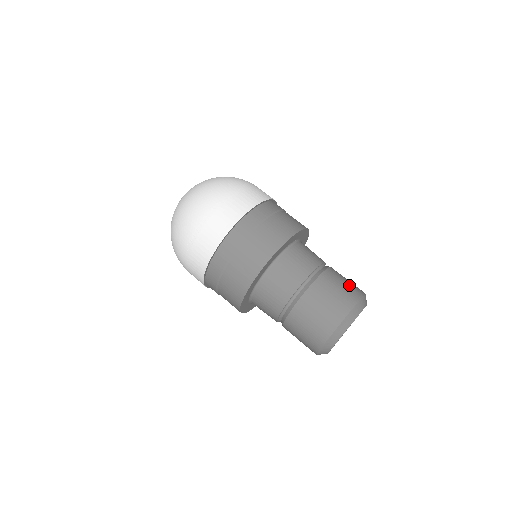
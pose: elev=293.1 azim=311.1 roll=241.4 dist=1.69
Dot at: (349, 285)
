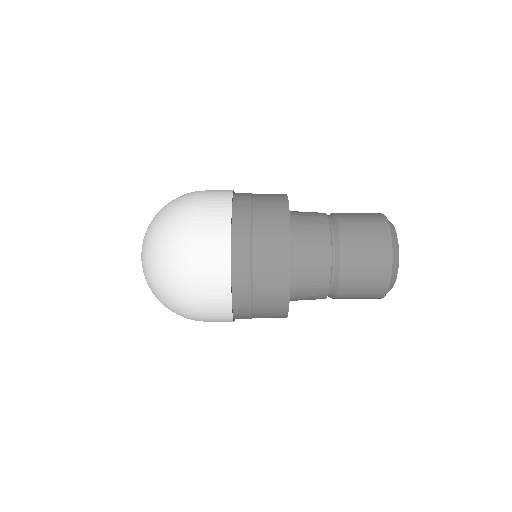
Dot at: occluded
